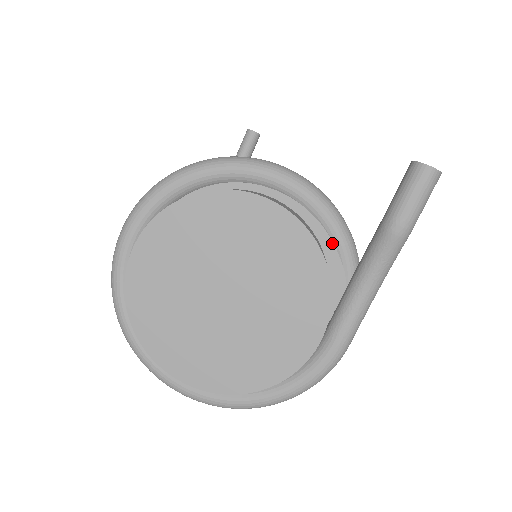
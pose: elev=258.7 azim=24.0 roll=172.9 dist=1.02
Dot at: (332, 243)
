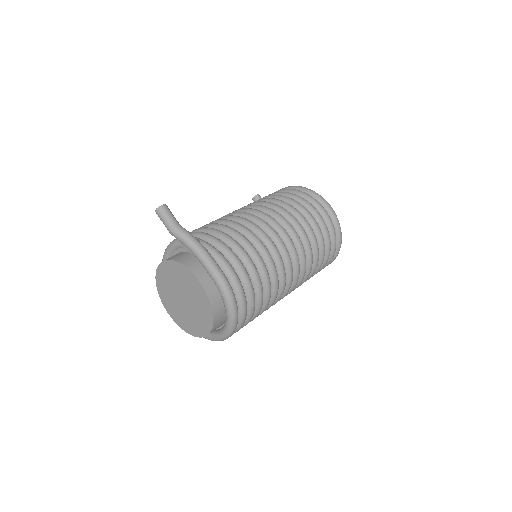
Dot at: occluded
